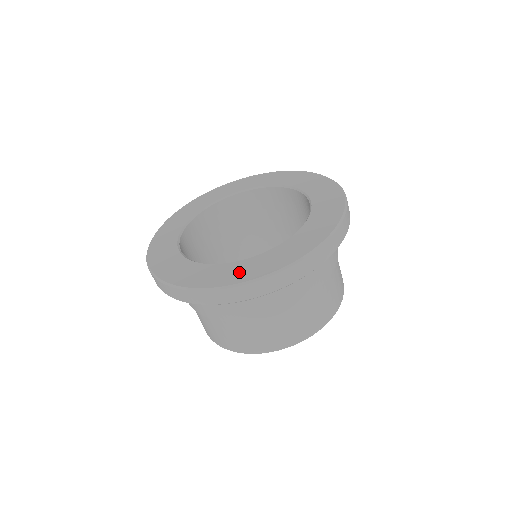
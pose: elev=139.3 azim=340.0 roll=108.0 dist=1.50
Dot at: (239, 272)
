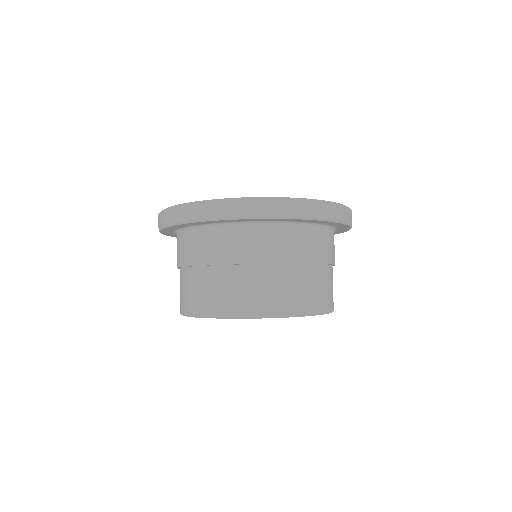
Dot at: occluded
